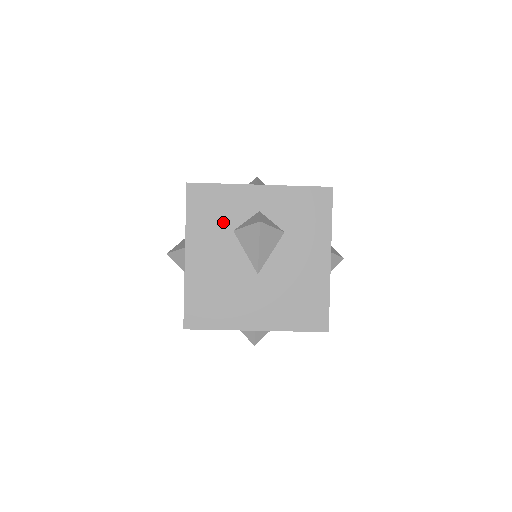
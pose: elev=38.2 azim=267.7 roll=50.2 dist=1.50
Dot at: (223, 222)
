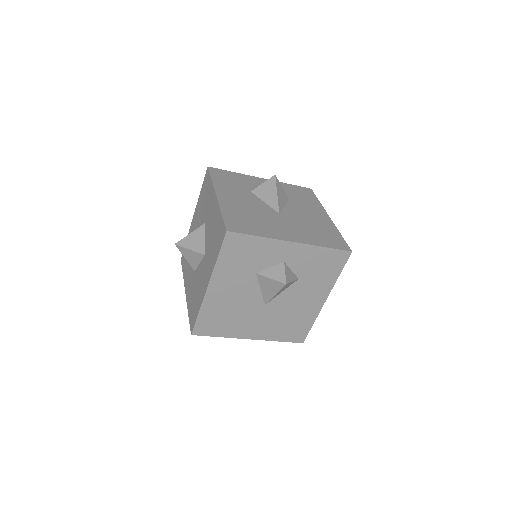
Dot at: (250, 266)
